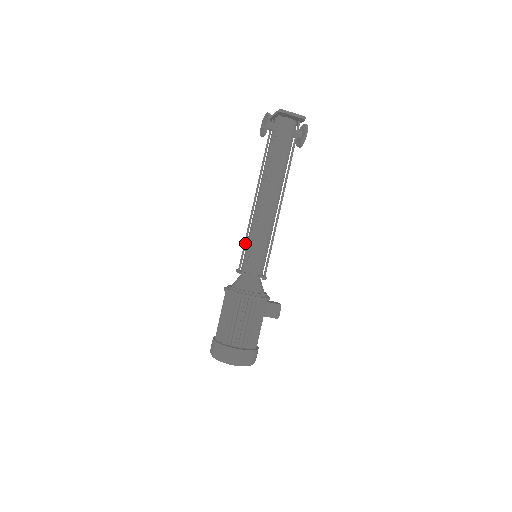
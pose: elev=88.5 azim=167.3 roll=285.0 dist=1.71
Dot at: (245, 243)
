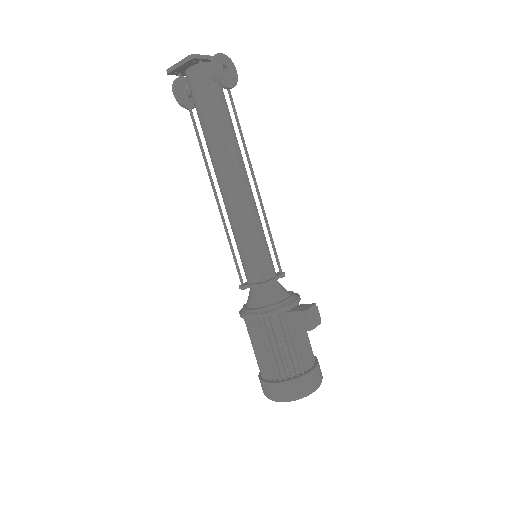
Dot at: occluded
